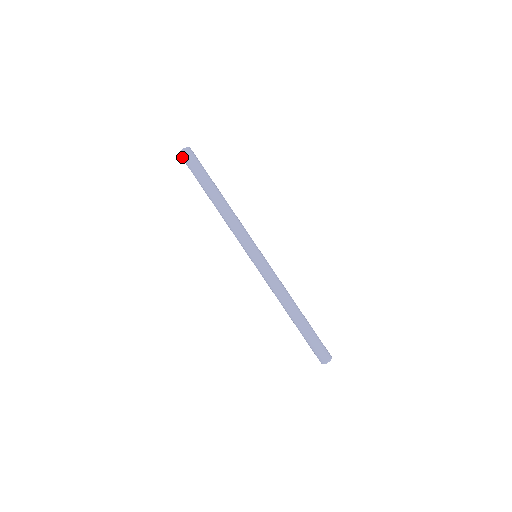
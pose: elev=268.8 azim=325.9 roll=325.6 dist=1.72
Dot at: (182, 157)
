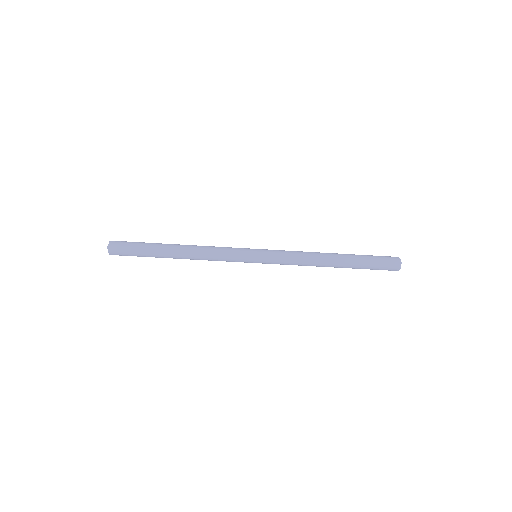
Dot at: occluded
